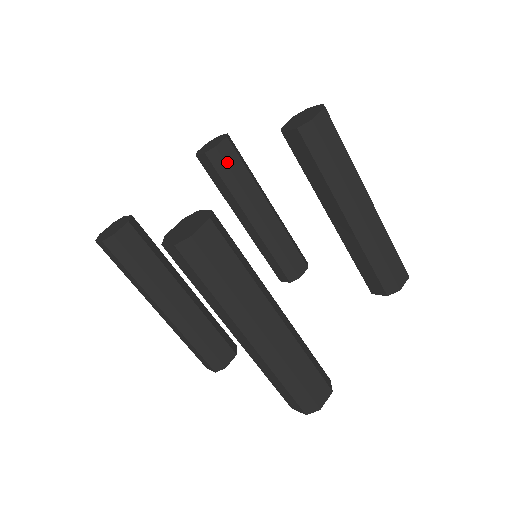
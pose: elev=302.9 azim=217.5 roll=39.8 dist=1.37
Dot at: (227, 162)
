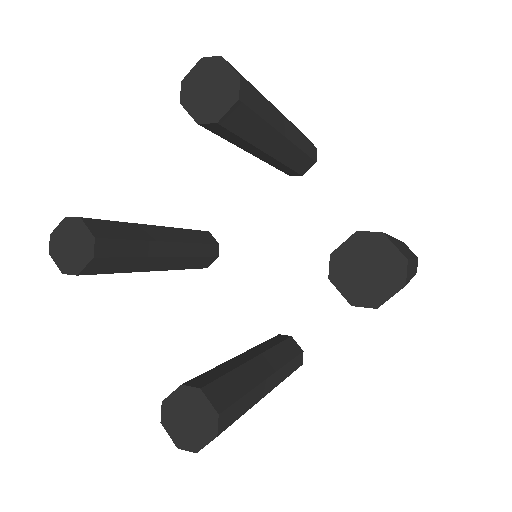
Dot at: (233, 129)
